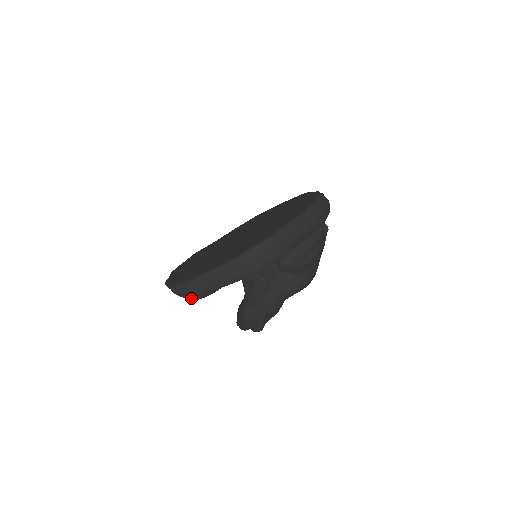
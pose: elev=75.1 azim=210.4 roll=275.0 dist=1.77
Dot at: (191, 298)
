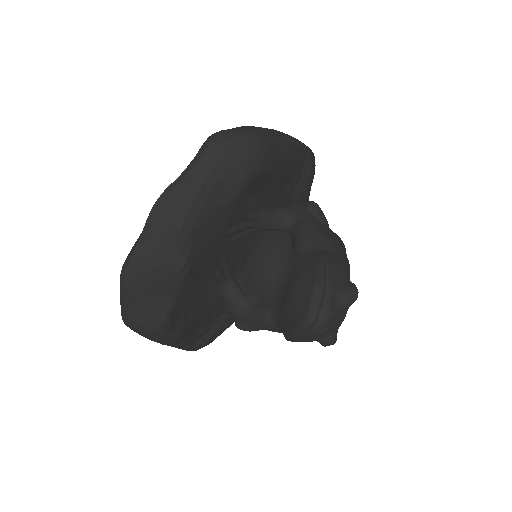
Dot at: (256, 139)
